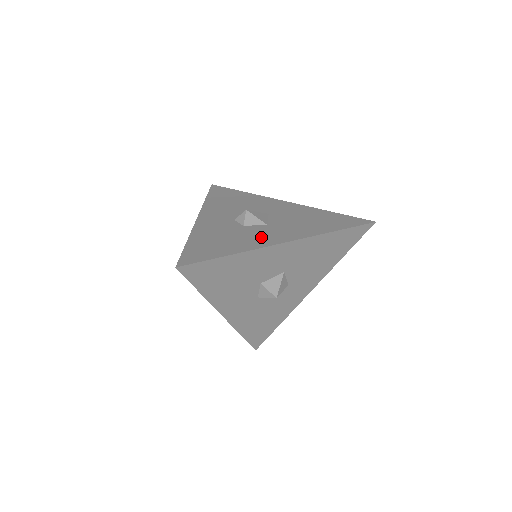
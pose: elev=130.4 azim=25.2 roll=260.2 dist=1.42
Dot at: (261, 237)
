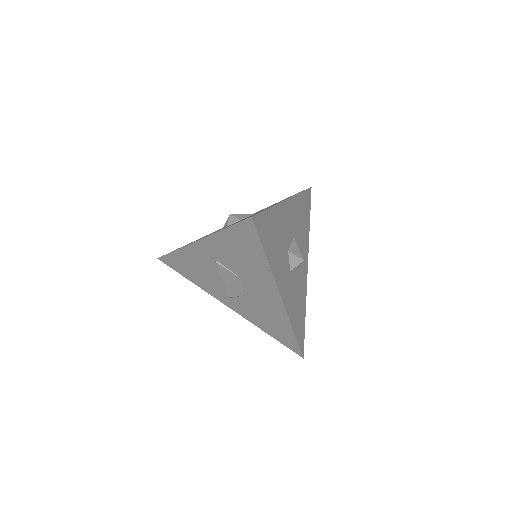
Dot at: occluded
